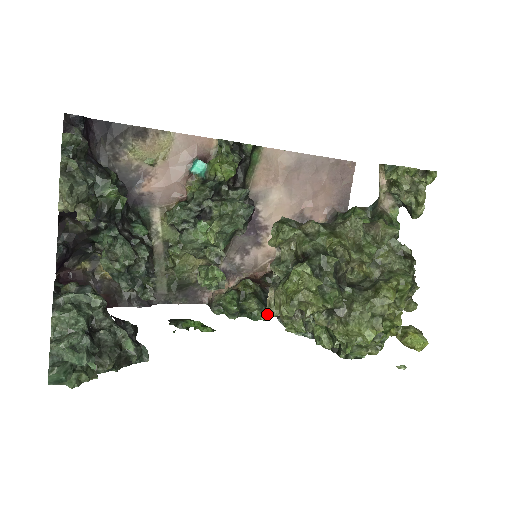
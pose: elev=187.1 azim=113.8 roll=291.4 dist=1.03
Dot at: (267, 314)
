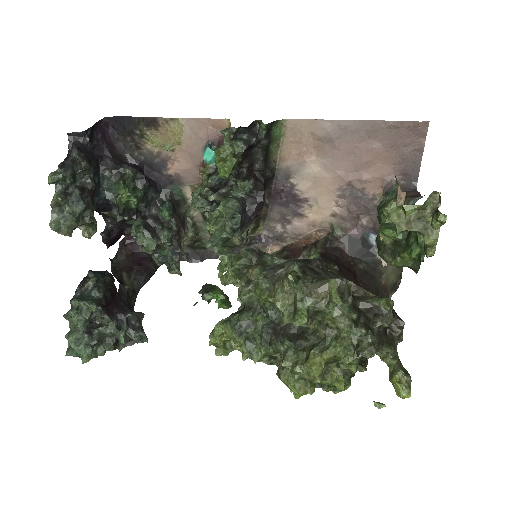
Dot at: occluded
